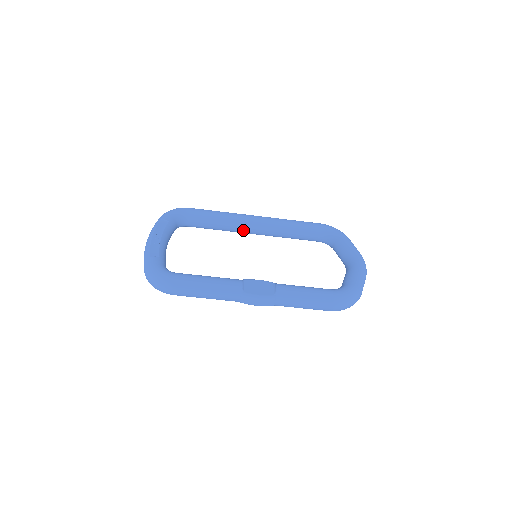
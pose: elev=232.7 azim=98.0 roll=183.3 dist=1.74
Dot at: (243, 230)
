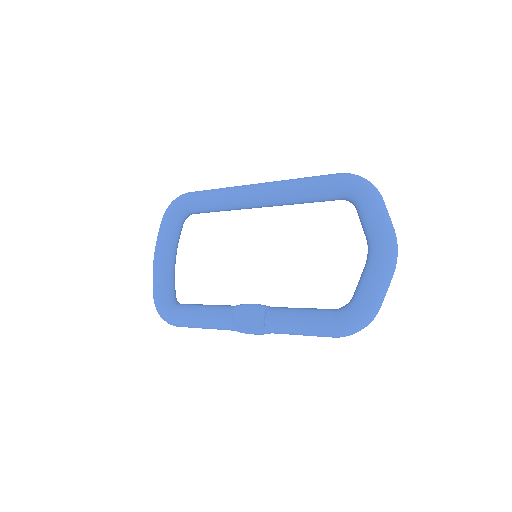
Dot at: (246, 208)
